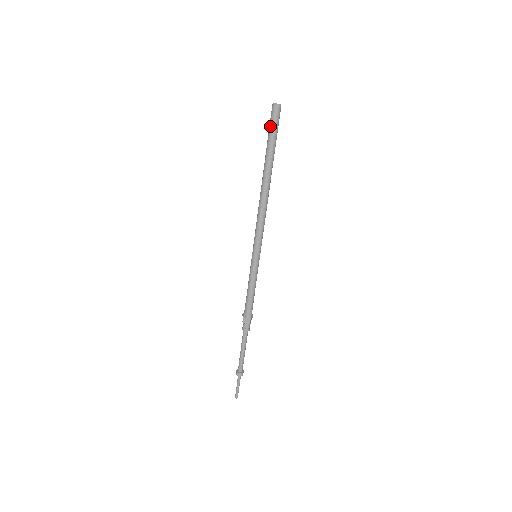
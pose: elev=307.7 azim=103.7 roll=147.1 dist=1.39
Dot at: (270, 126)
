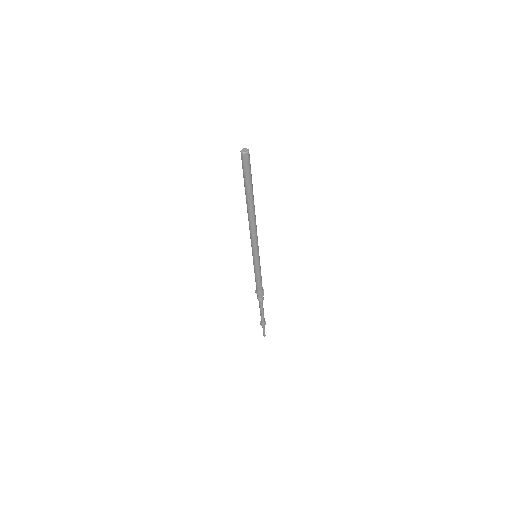
Dot at: (244, 170)
